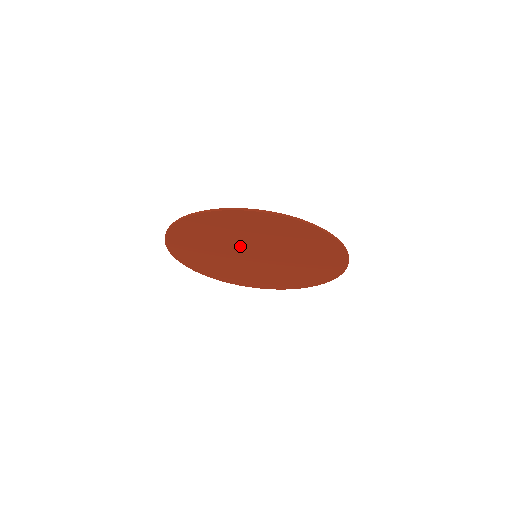
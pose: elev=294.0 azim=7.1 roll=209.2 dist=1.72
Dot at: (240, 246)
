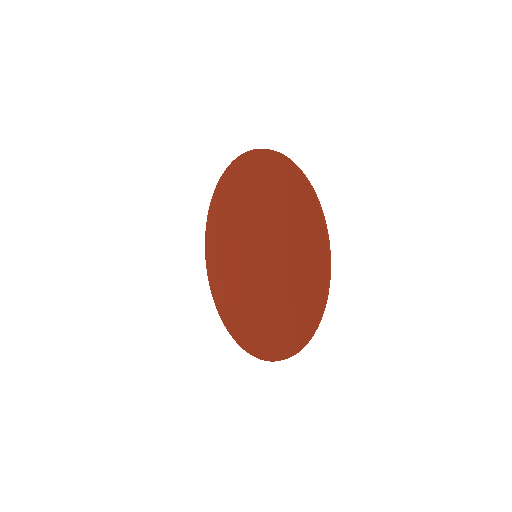
Dot at: (240, 246)
